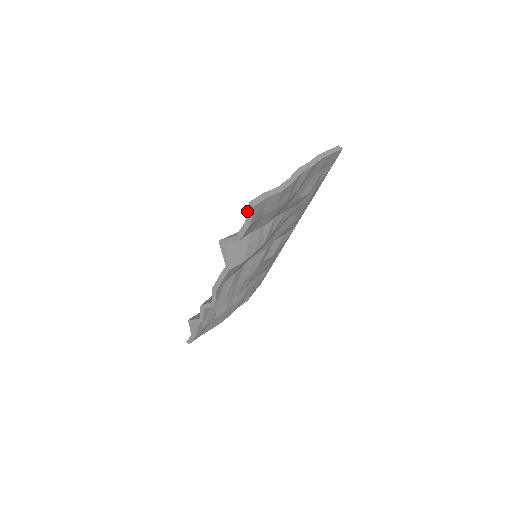
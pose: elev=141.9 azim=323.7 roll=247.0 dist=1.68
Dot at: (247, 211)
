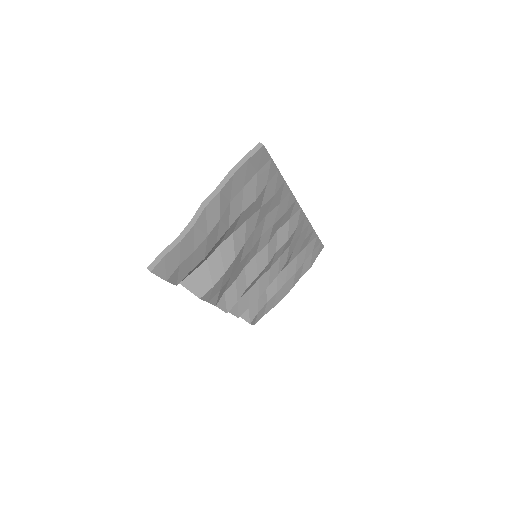
Dot at: occluded
